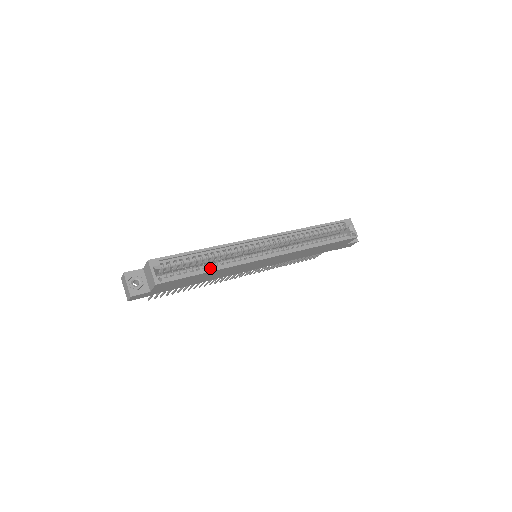
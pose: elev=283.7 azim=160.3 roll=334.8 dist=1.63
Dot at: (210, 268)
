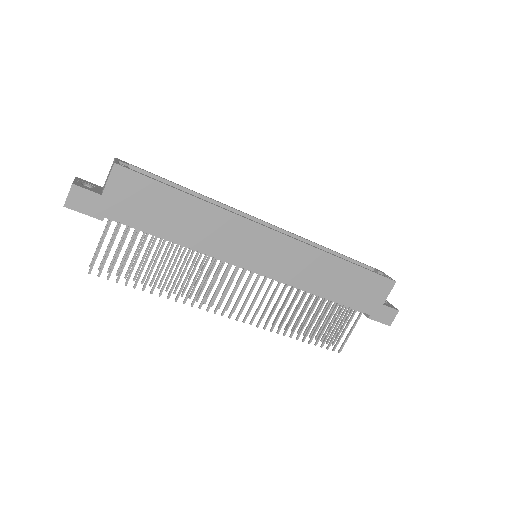
Dot at: (192, 199)
